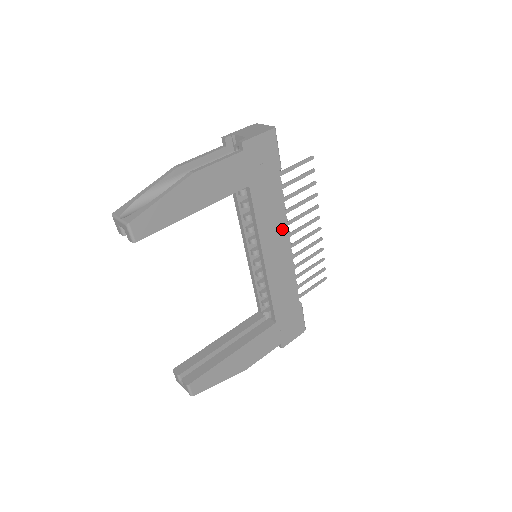
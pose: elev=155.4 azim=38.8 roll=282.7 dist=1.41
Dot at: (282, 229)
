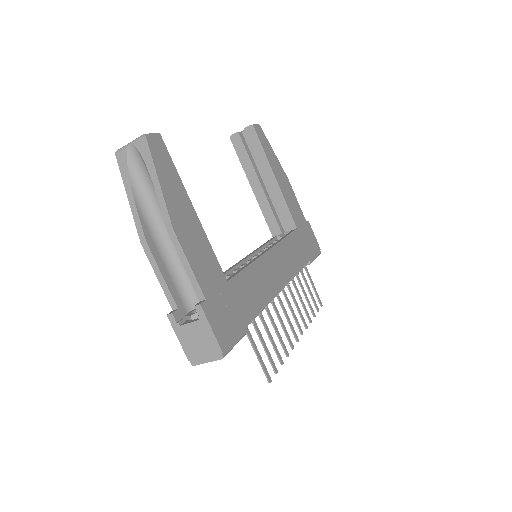
Dot at: (289, 272)
